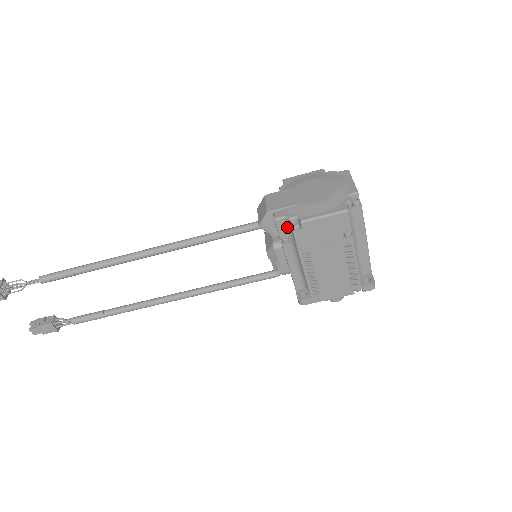
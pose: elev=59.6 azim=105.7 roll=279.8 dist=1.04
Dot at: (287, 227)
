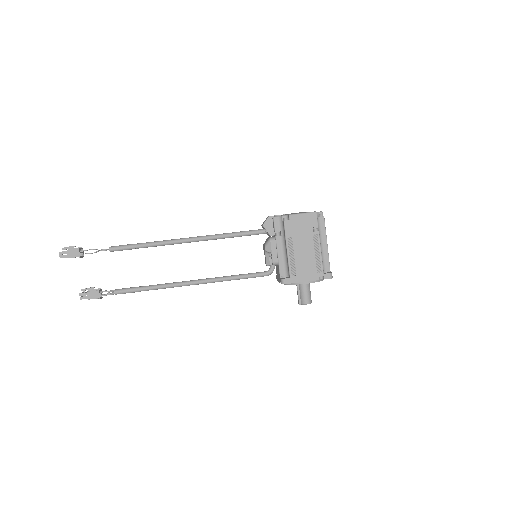
Dot at: (280, 223)
